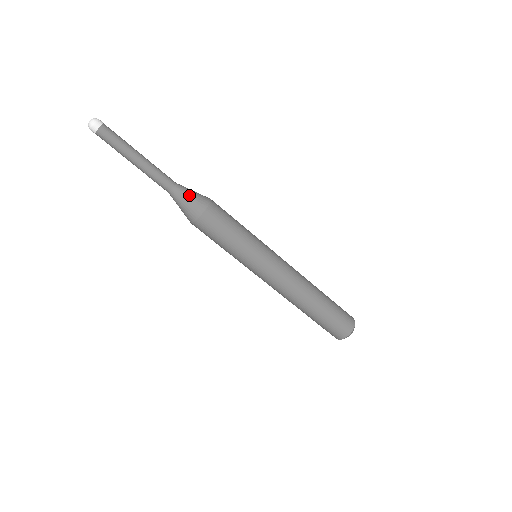
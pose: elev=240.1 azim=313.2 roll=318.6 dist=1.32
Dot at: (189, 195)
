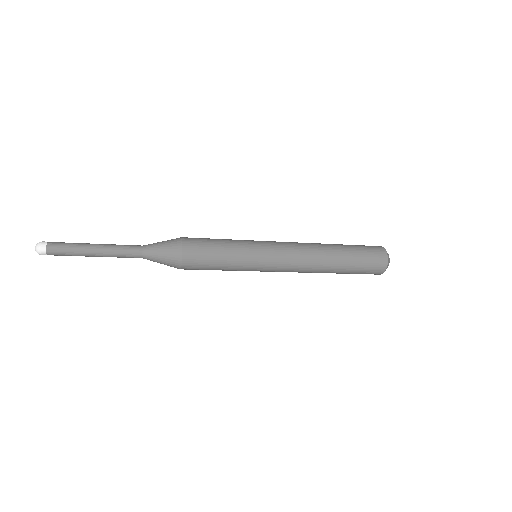
Dot at: (160, 259)
